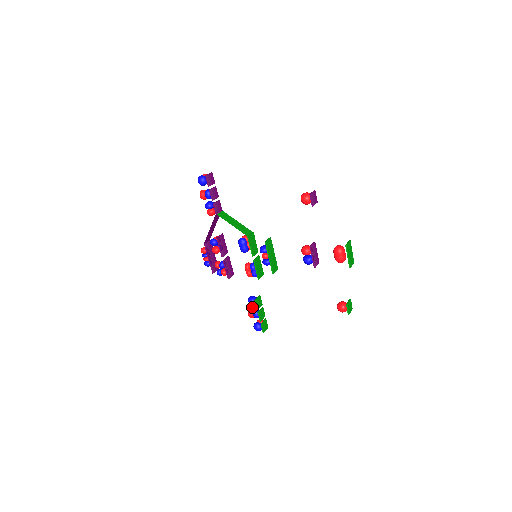
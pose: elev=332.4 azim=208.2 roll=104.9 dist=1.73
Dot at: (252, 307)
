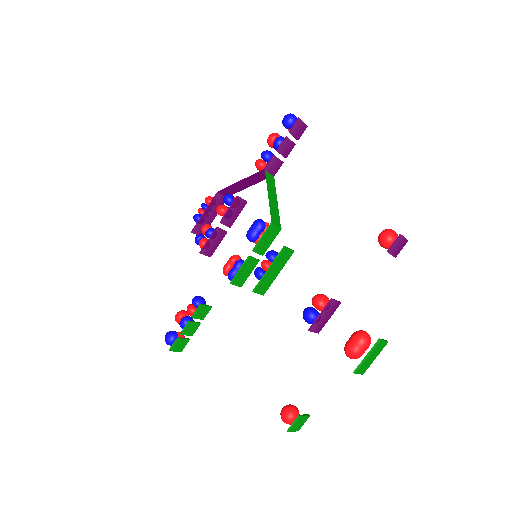
Dot at: (190, 308)
